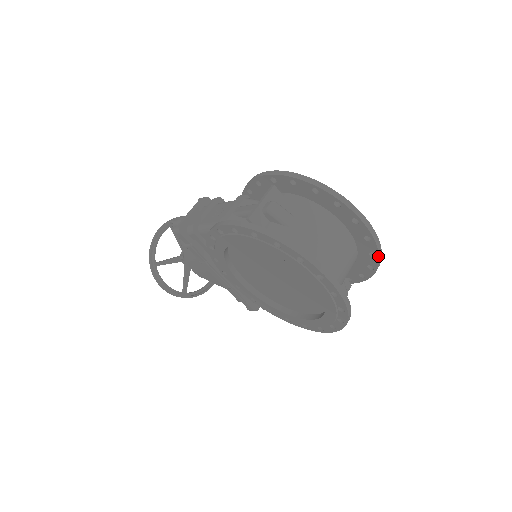
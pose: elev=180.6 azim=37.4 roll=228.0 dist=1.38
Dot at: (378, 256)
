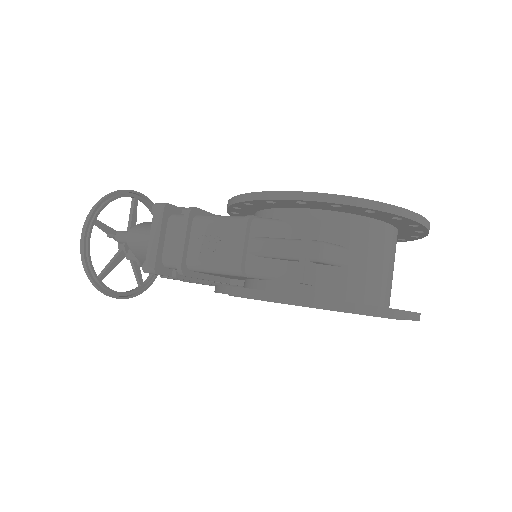
Dot at: (422, 237)
